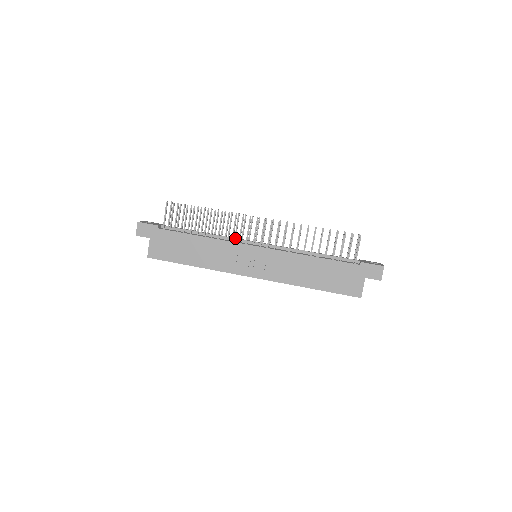
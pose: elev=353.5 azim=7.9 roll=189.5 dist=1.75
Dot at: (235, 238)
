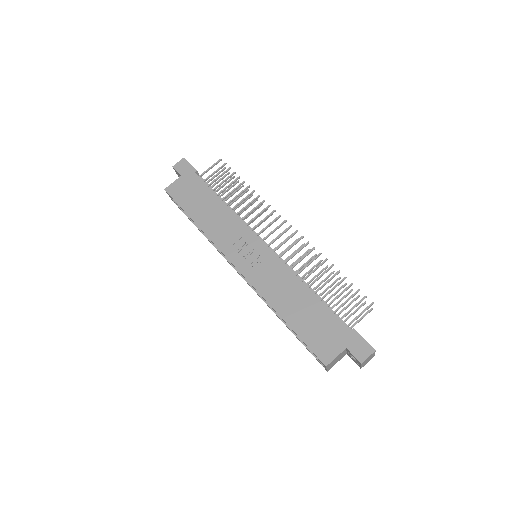
Dot at: occluded
